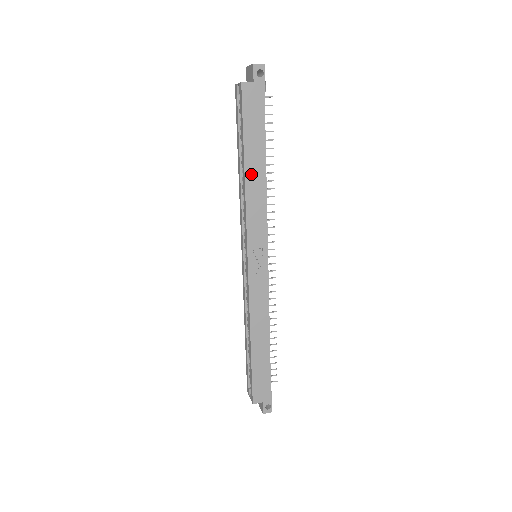
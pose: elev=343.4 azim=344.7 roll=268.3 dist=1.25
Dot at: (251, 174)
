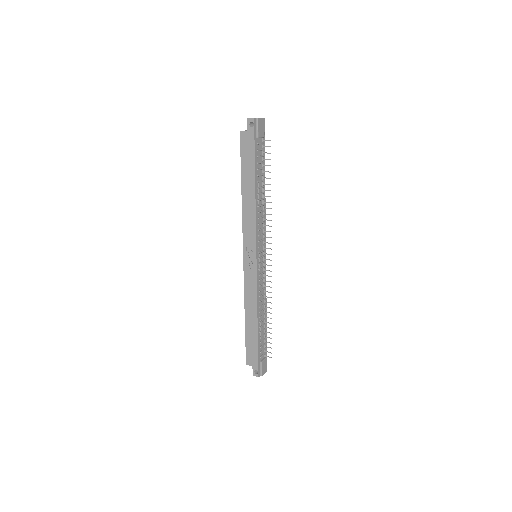
Dot at: (246, 195)
